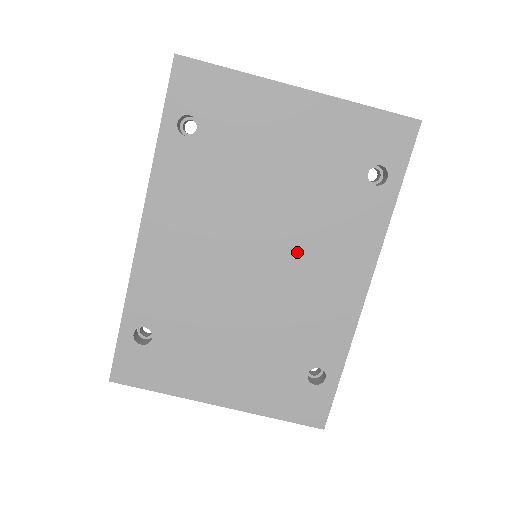
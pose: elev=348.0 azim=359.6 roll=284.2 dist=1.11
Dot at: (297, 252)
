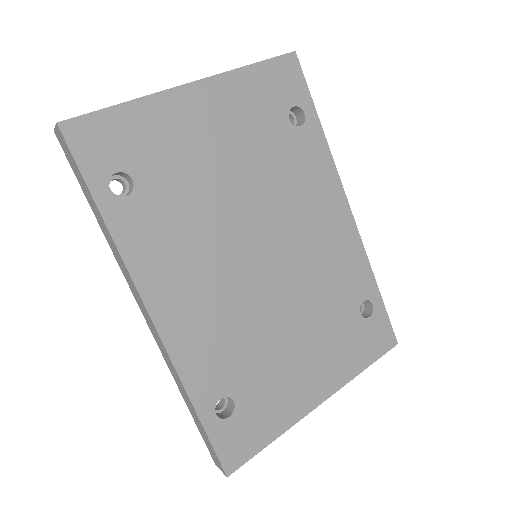
Dot at: (287, 224)
